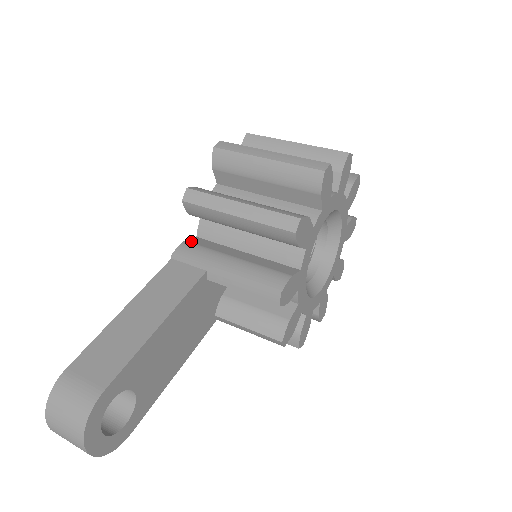
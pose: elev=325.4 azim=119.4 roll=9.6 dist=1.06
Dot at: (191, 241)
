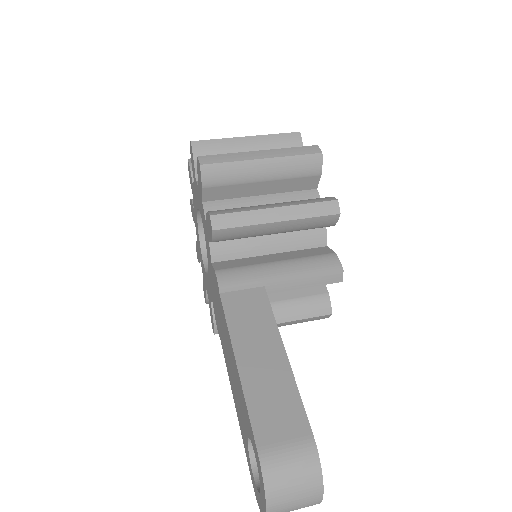
Dot at: (220, 268)
